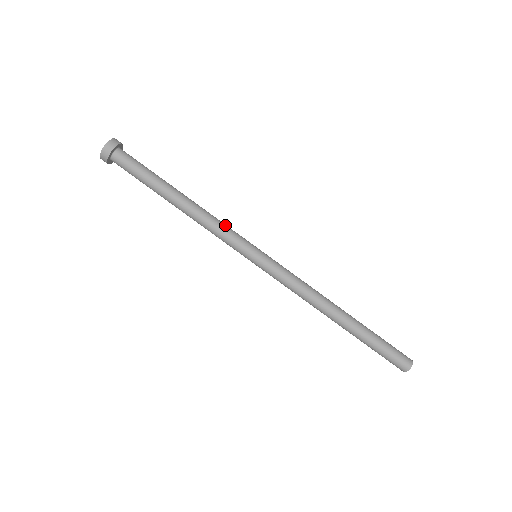
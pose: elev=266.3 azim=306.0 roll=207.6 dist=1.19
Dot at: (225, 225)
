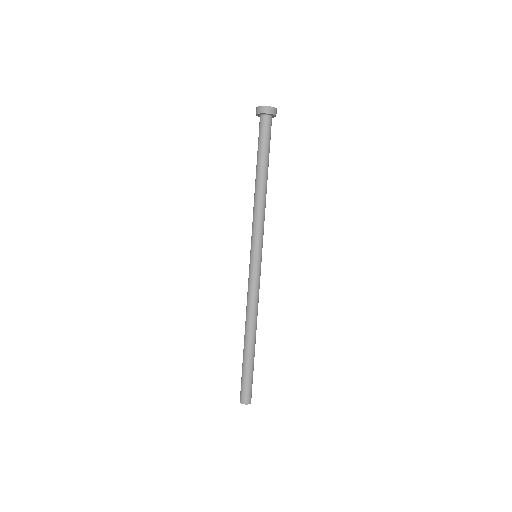
Dot at: (263, 222)
